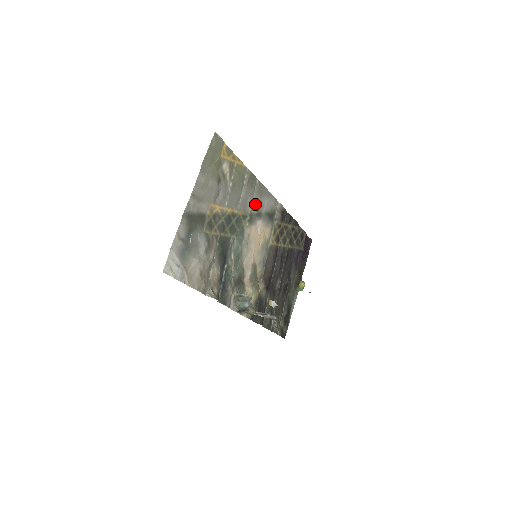
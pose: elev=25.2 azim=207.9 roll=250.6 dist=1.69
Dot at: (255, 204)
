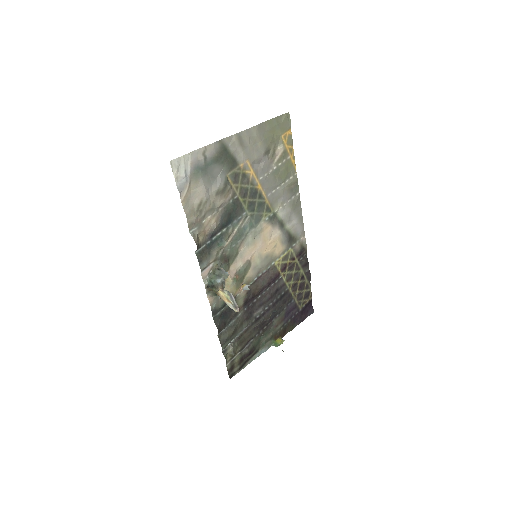
Dot at: (284, 211)
